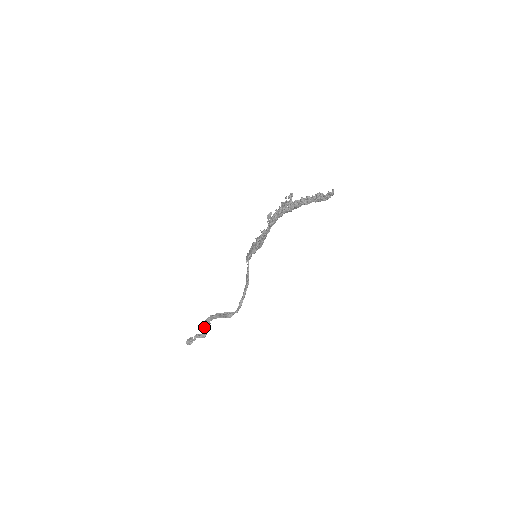
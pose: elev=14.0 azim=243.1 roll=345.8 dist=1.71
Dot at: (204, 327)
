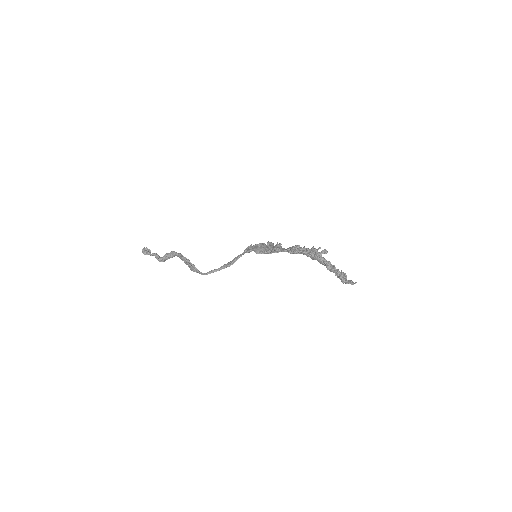
Dot at: (167, 255)
